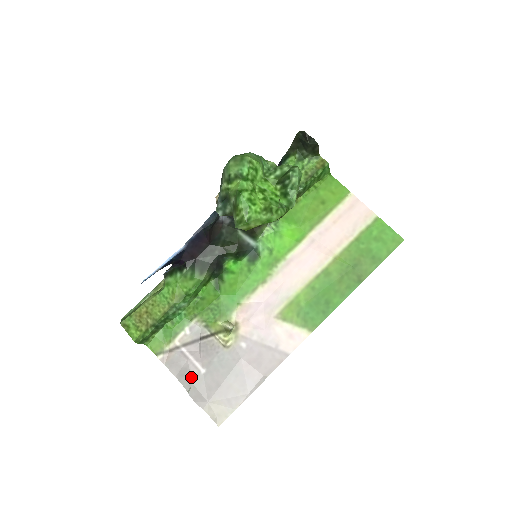
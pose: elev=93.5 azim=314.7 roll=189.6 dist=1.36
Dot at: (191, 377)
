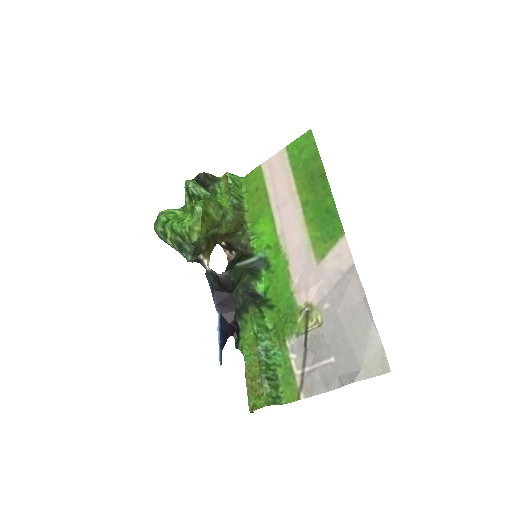
Dot at: (332, 375)
